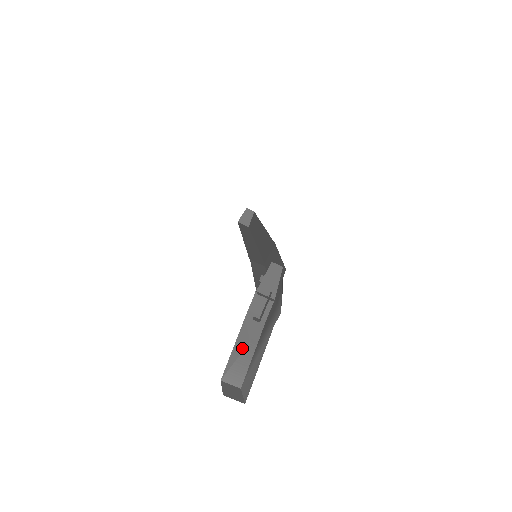
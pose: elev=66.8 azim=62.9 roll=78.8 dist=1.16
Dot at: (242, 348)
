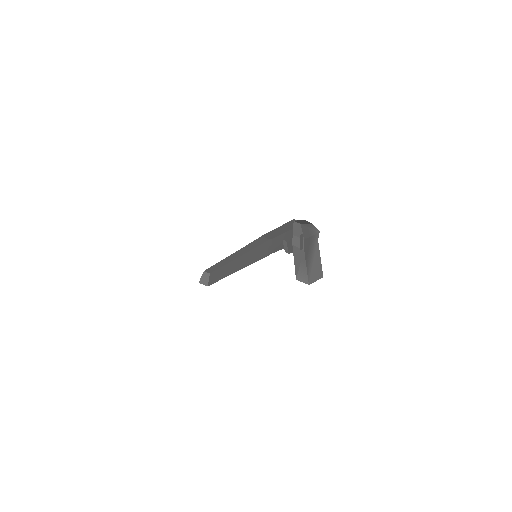
Dot at: (299, 264)
